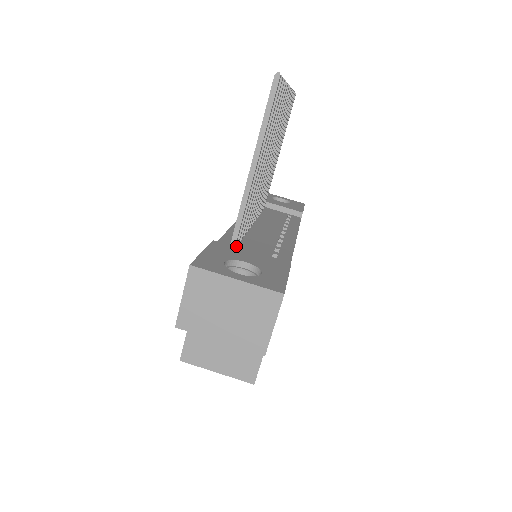
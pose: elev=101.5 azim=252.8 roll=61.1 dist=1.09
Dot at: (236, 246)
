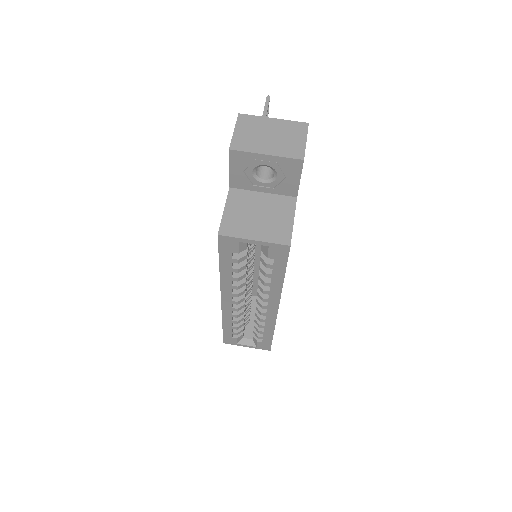
Dot at: occluded
